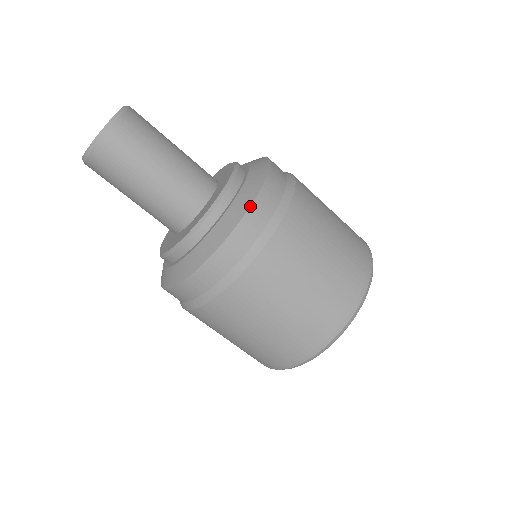
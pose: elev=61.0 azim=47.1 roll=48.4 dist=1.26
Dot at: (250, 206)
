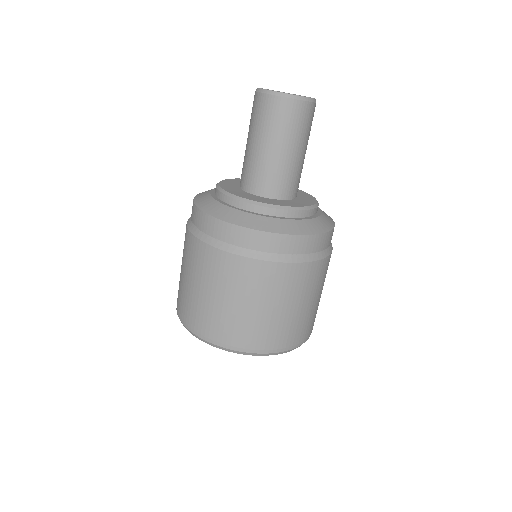
Dot at: (284, 234)
